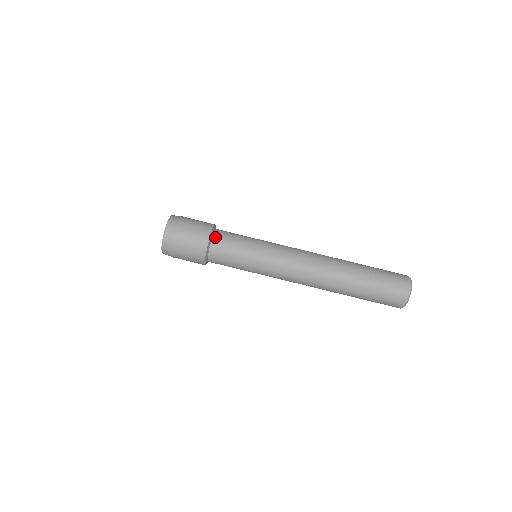
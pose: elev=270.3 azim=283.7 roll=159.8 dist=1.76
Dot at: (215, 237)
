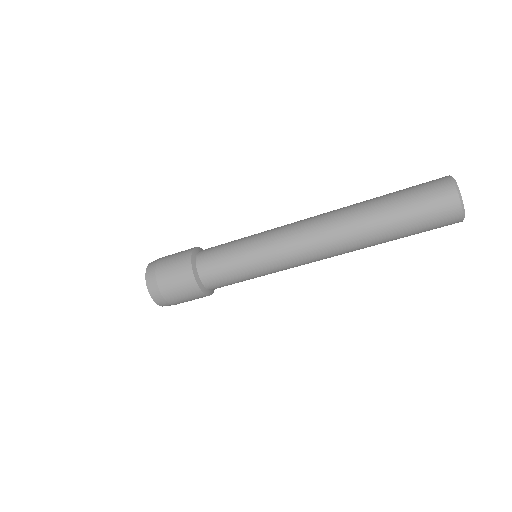
Dot at: (199, 264)
